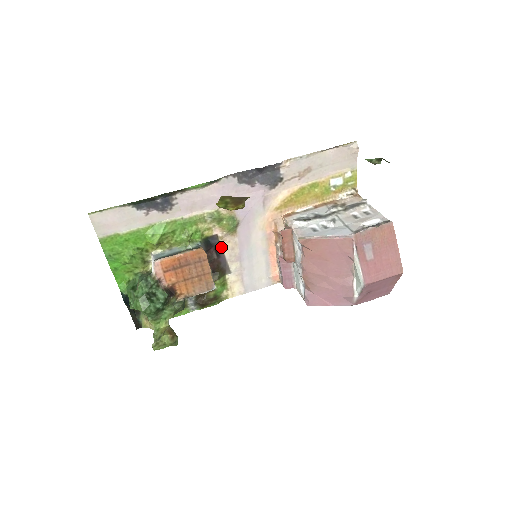
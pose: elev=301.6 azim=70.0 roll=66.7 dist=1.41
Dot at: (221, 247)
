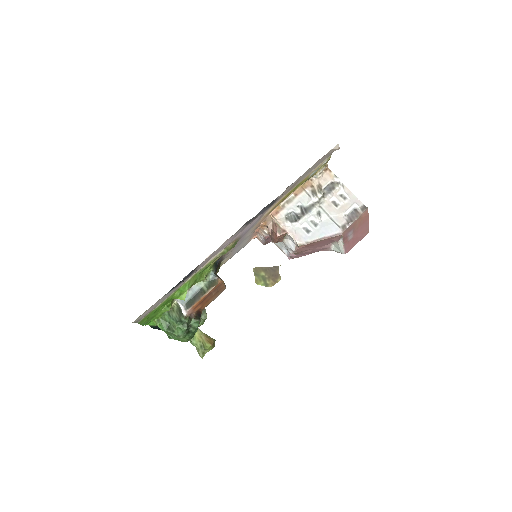
Dot at: (222, 256)
